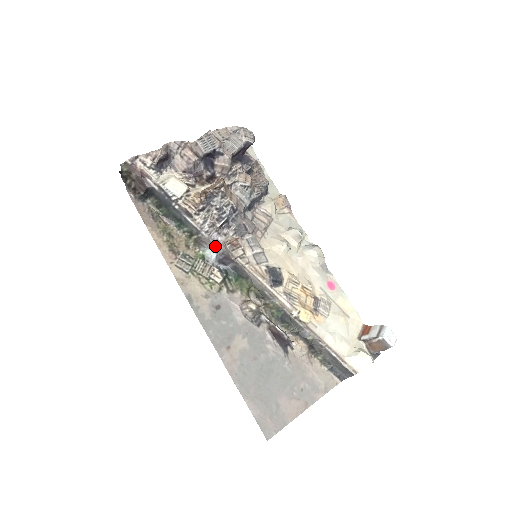
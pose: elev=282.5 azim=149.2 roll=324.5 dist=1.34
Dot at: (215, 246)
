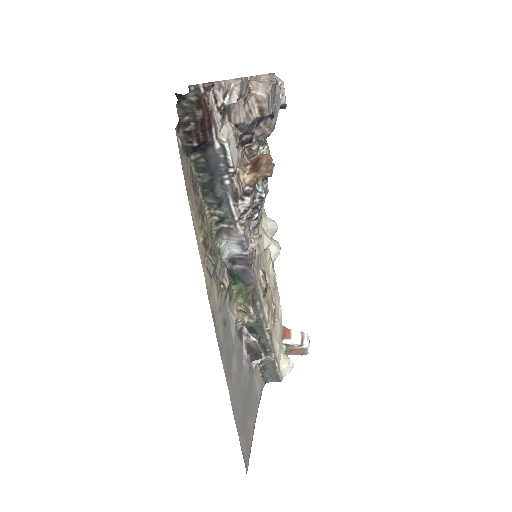
Dot at: (243, 245)
